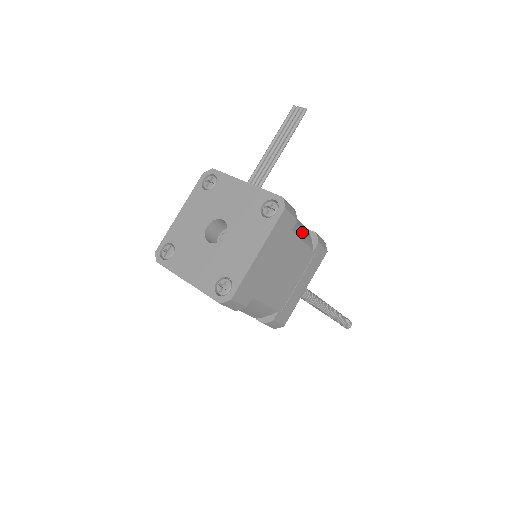
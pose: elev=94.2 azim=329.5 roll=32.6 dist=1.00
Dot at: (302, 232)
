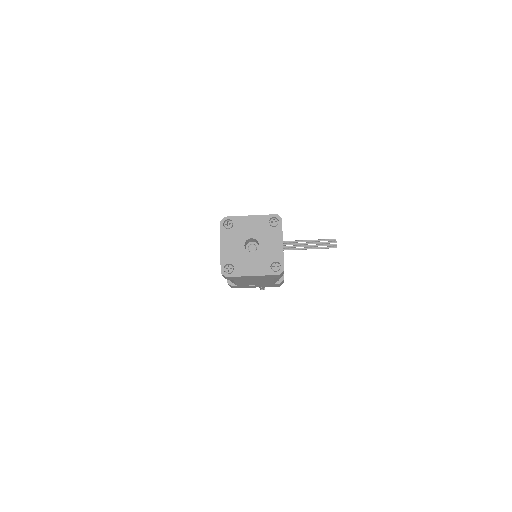
Dot at: occluded
